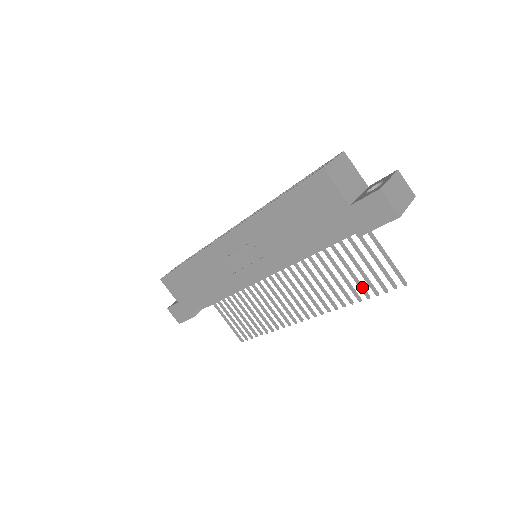
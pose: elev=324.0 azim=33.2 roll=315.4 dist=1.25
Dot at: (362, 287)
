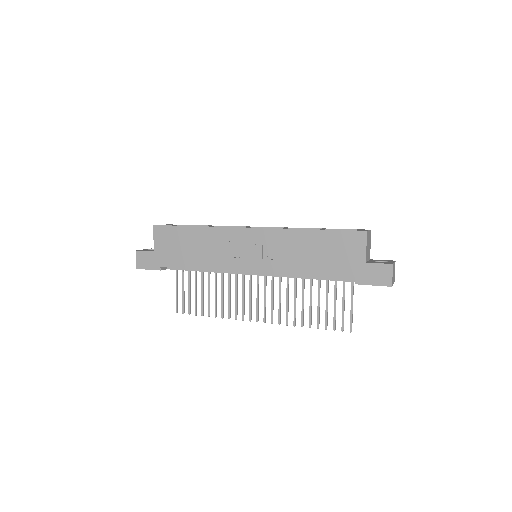
Dot at: (319, 319)
